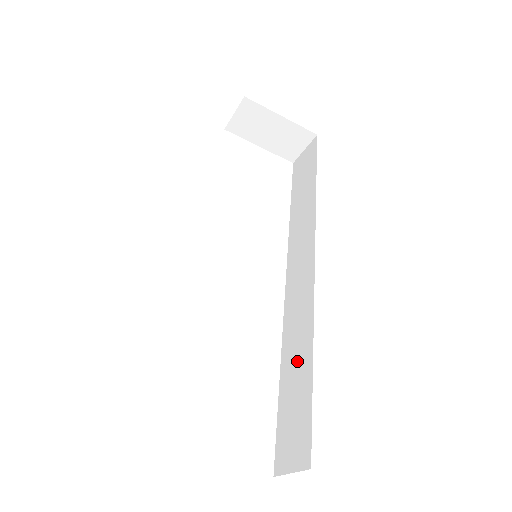
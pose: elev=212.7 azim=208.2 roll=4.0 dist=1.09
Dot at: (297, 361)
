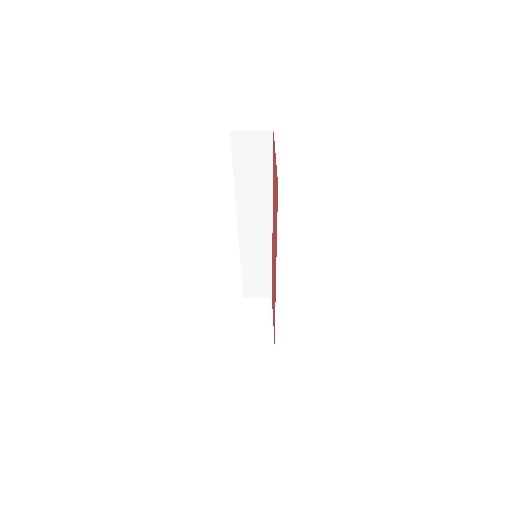
Dot at: occluded
